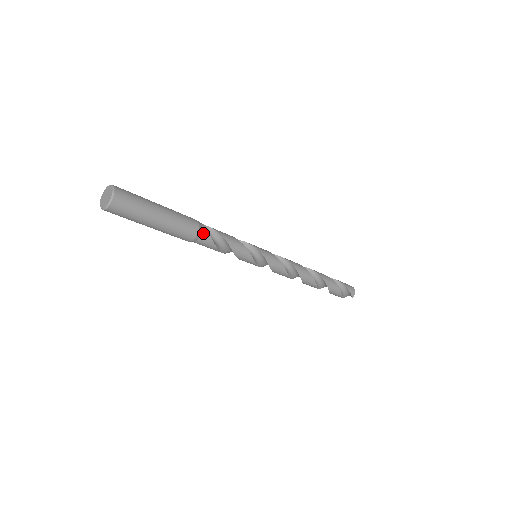
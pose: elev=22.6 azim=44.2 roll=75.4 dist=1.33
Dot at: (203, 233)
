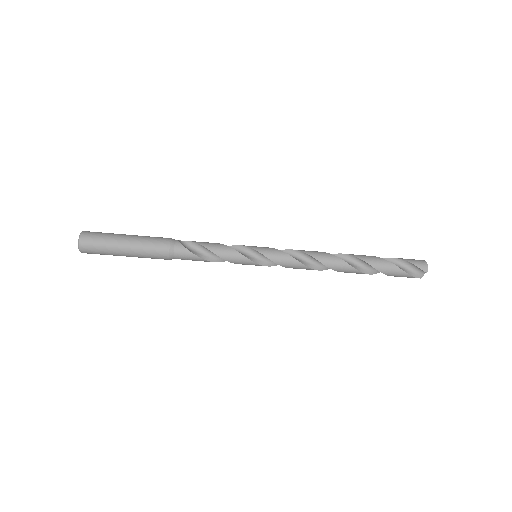
Dot at: (176, 246)
